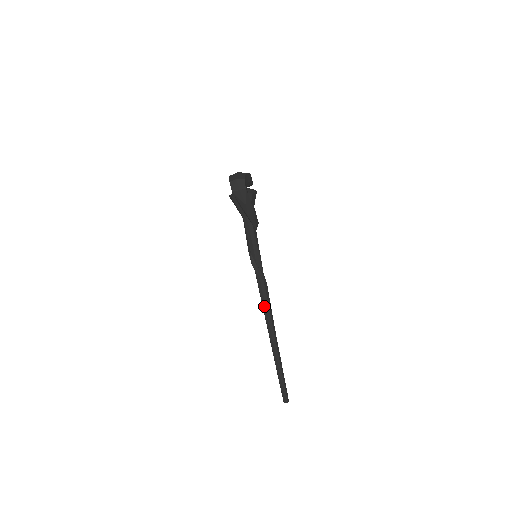
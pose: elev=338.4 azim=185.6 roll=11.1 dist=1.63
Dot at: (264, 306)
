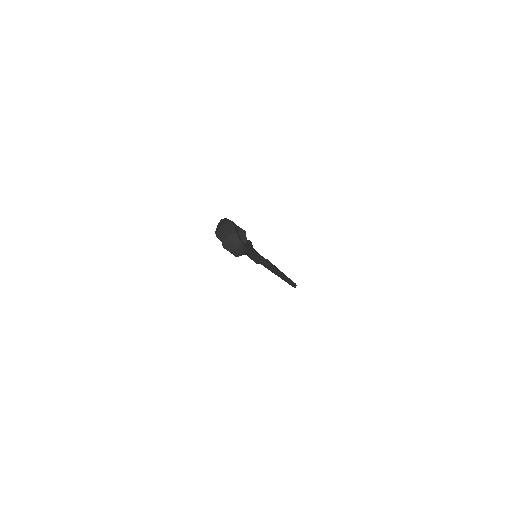
Dot at: (270, 270)
